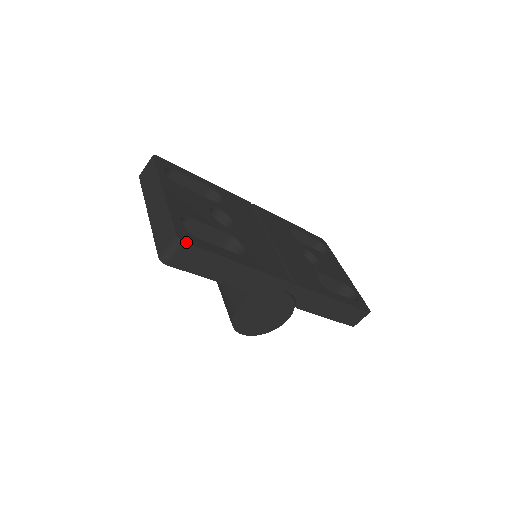
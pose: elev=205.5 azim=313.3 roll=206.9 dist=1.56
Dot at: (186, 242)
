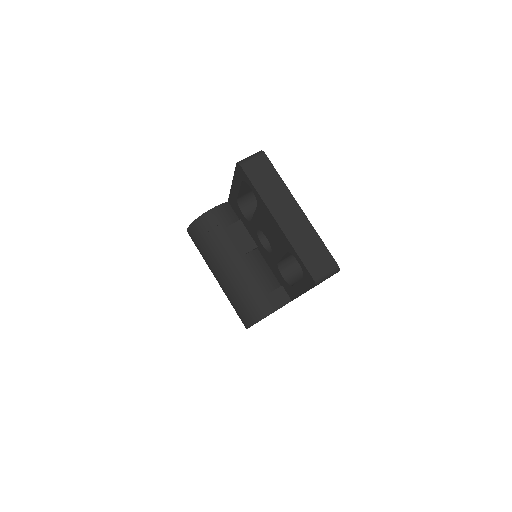
Dot at: (338, 271)
